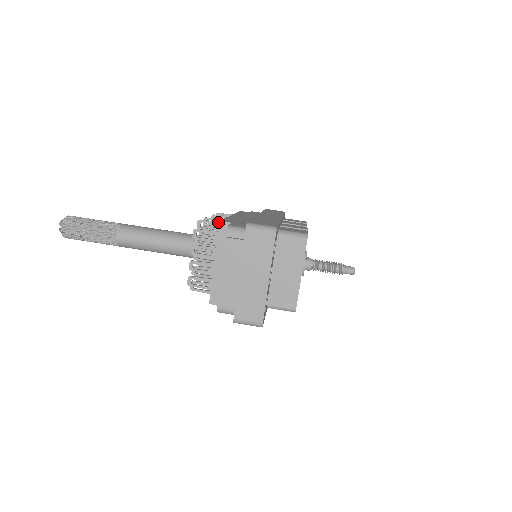
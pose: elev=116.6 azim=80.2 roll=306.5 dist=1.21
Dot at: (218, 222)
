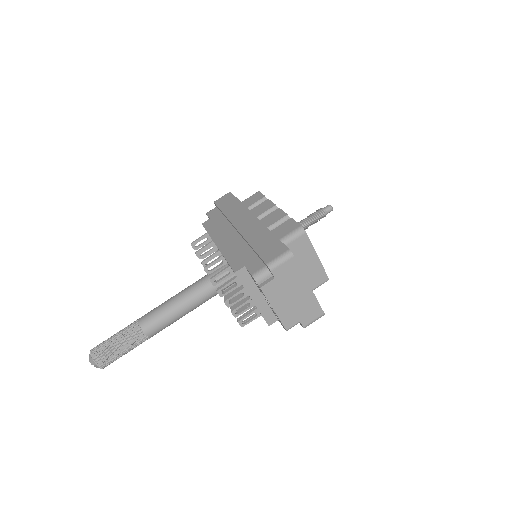
Dot at: (226, 269)
